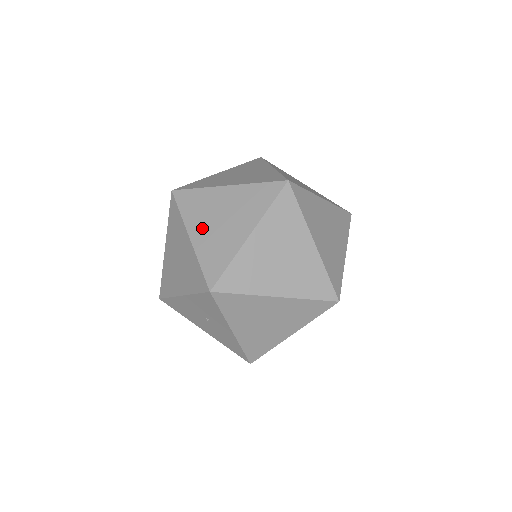
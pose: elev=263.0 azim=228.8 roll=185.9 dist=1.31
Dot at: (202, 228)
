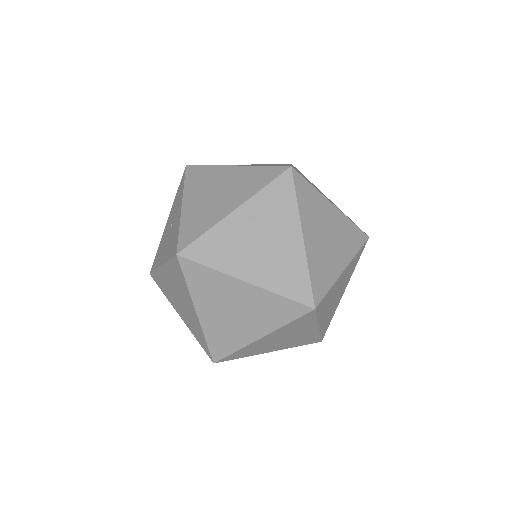
Dot at: occluded
